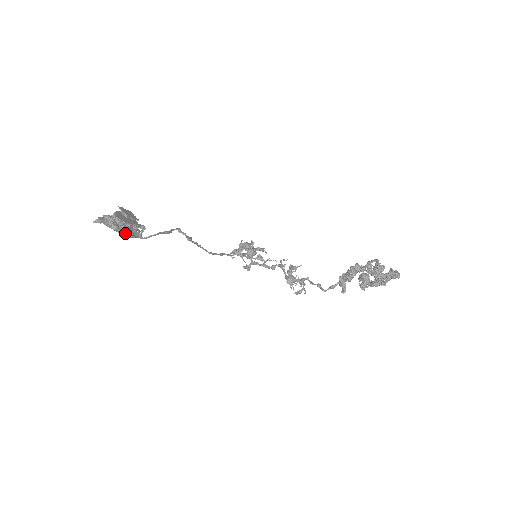
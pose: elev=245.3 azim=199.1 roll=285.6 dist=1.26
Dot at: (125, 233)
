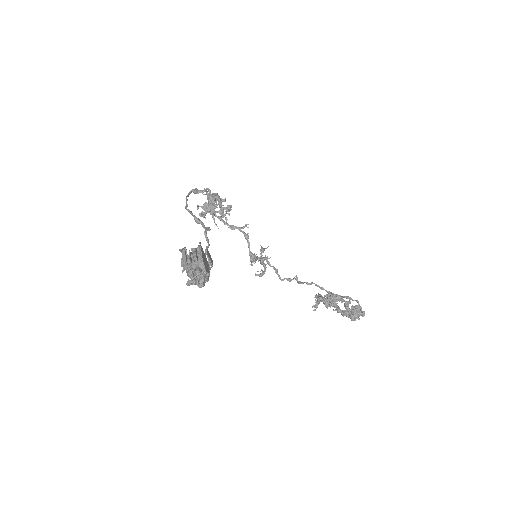
Dot at: occluded
